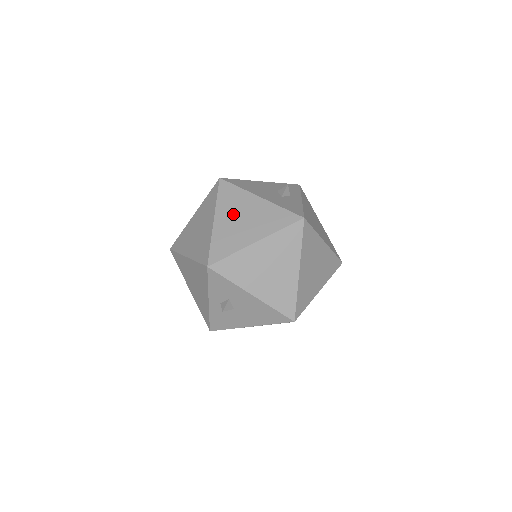
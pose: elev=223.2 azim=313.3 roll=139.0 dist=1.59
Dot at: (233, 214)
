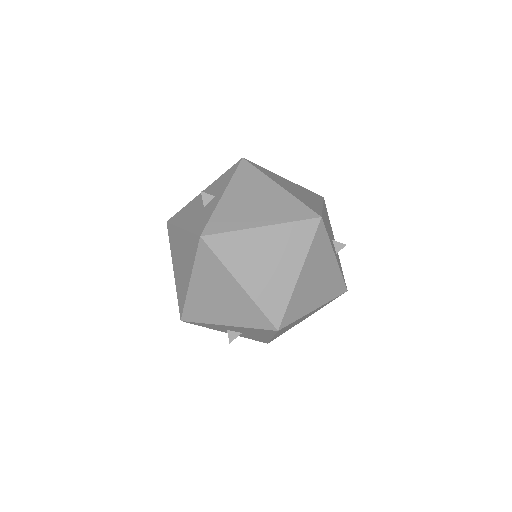
Dot at: (177, 258)
